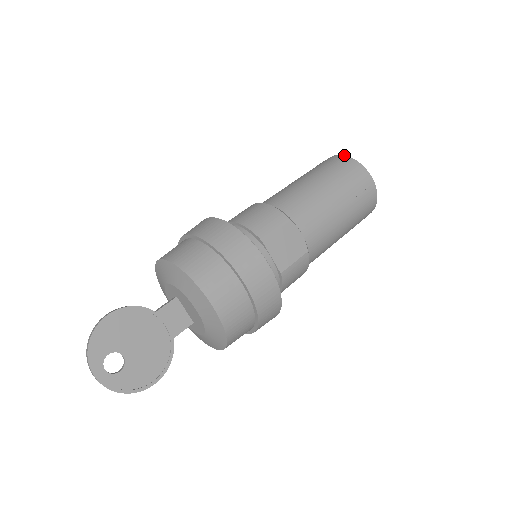
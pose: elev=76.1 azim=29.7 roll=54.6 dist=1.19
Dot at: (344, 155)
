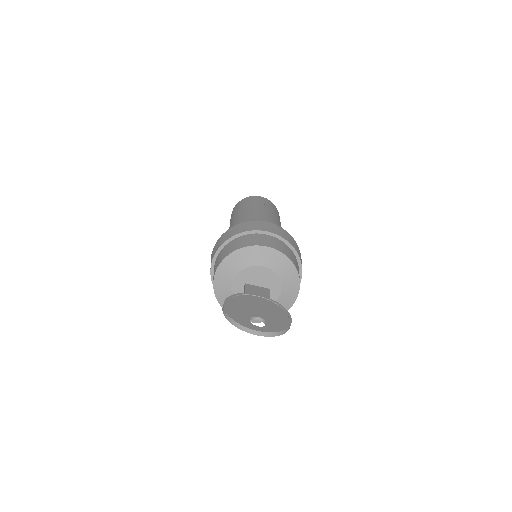
Dot at: (236, 204)
